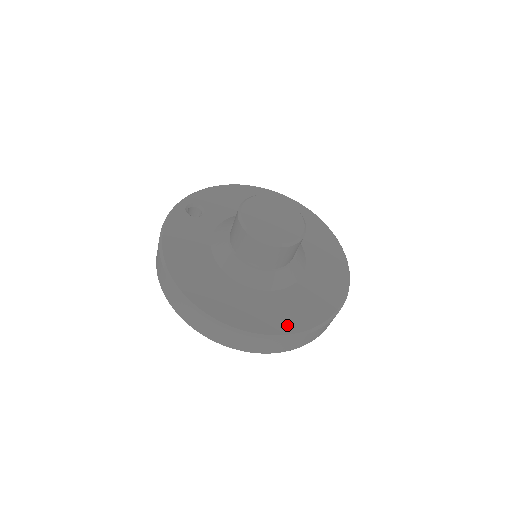
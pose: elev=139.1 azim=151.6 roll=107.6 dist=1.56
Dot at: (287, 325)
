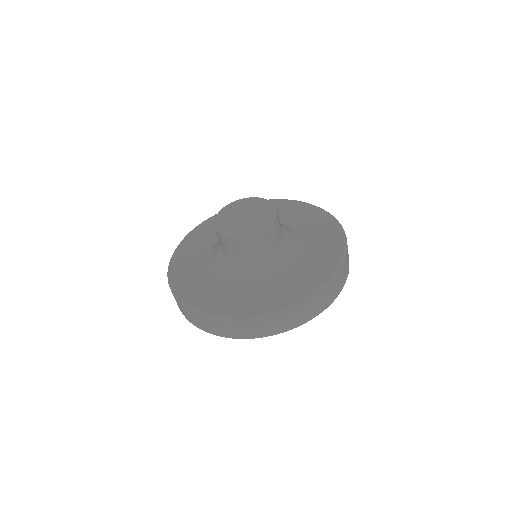
Dot at: (230, 309)
